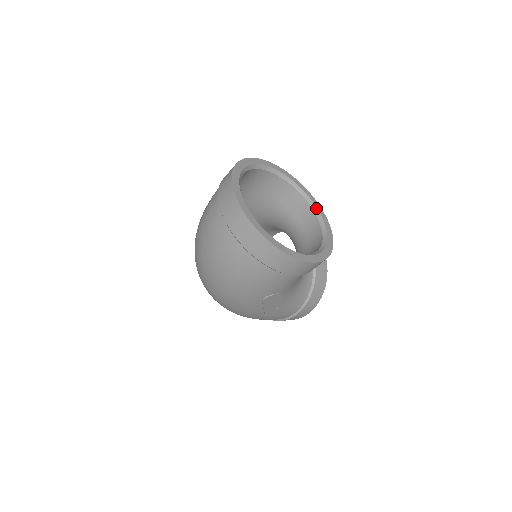
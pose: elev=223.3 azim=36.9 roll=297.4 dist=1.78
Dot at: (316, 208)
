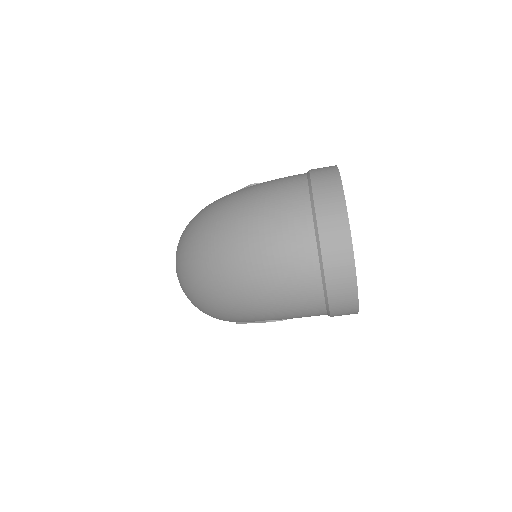
Dot at: occluded
